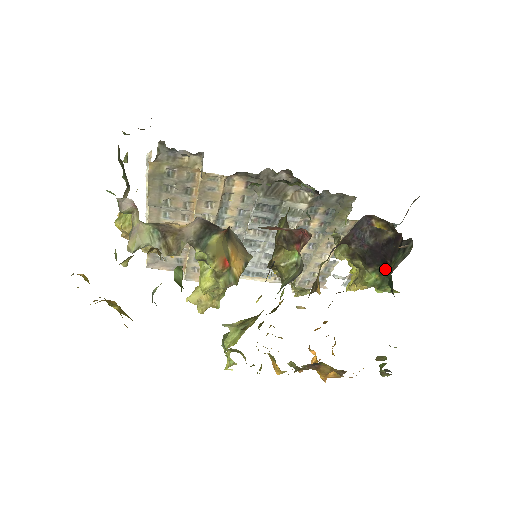
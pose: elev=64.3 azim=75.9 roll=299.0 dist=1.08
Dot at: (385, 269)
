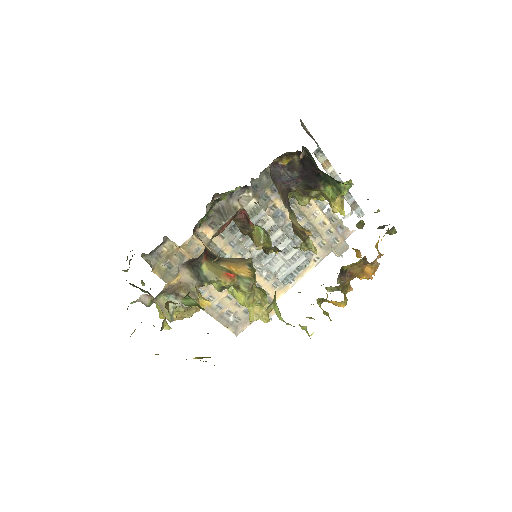
Dot at: (325, 178)
